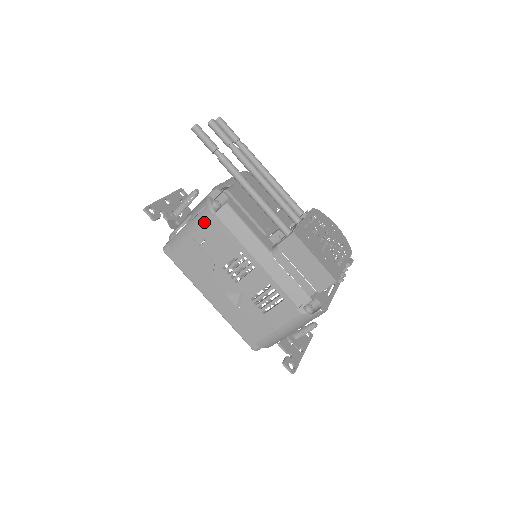
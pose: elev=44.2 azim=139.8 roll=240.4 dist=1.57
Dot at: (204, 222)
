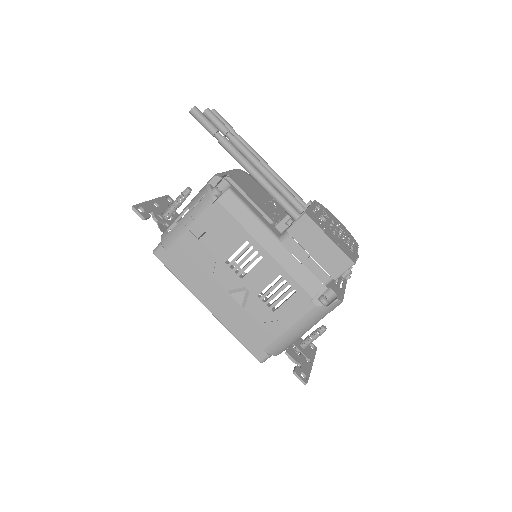
Dot at: (204, 211)
